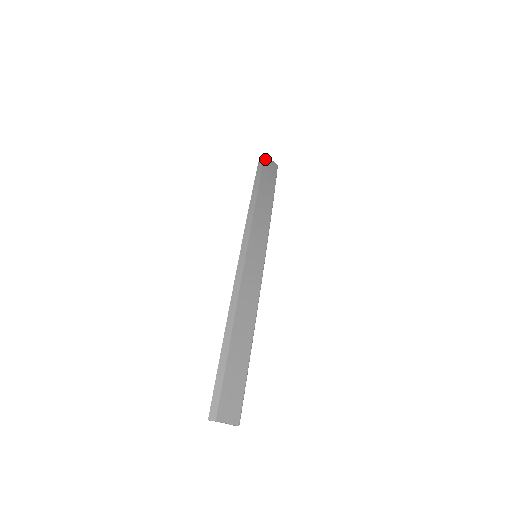
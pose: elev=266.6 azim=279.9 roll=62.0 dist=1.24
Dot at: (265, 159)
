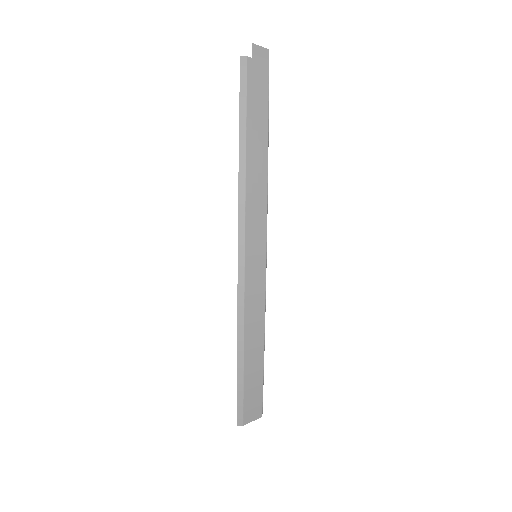
Dot at: (249, 65)
